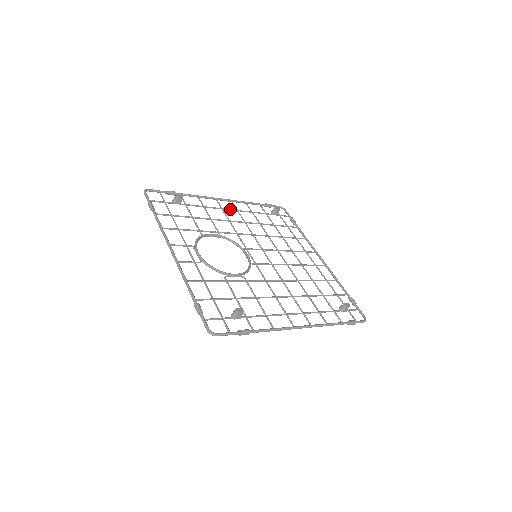
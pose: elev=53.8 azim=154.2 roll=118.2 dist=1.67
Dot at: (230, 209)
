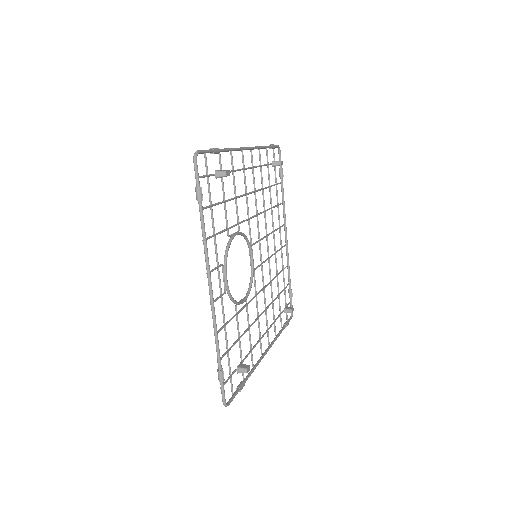
Dot at: (250, 168)
